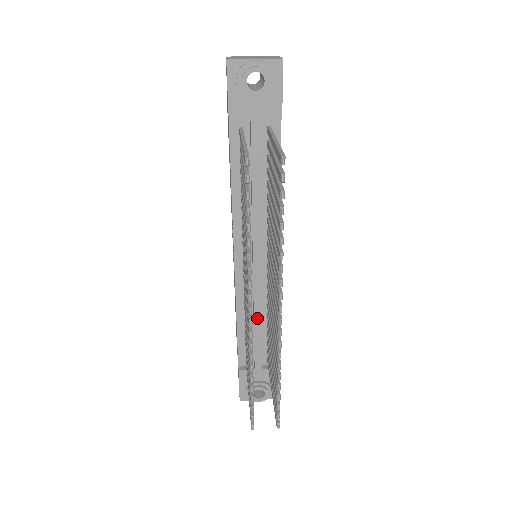
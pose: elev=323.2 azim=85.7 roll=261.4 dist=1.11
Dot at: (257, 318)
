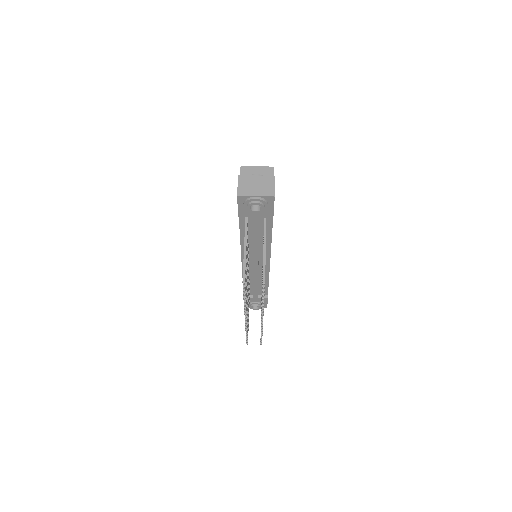
Dot at: (255, 282)
